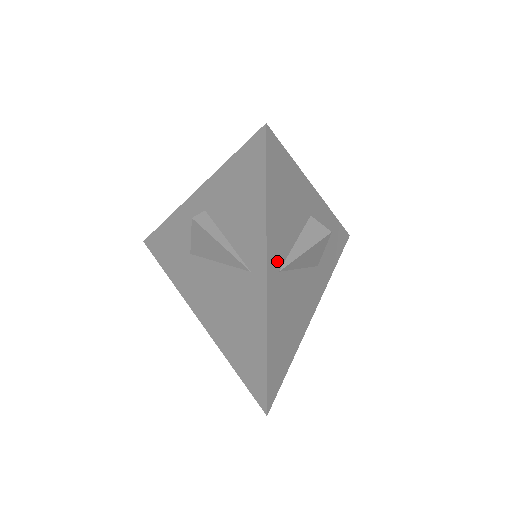
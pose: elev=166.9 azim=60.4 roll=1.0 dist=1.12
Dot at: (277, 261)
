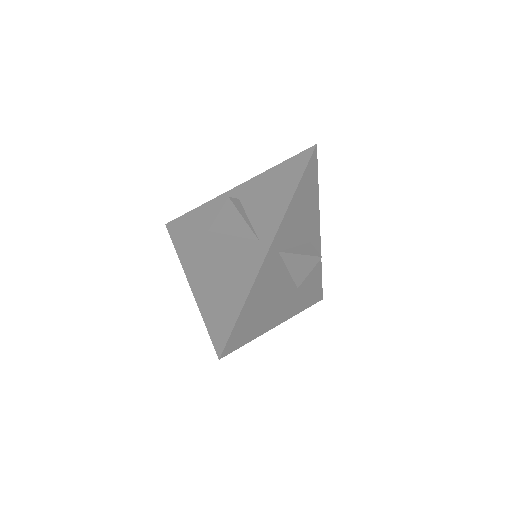
Dot at: (281, 242)
